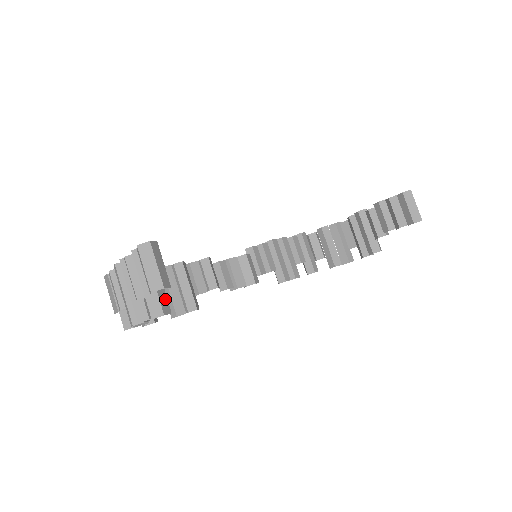
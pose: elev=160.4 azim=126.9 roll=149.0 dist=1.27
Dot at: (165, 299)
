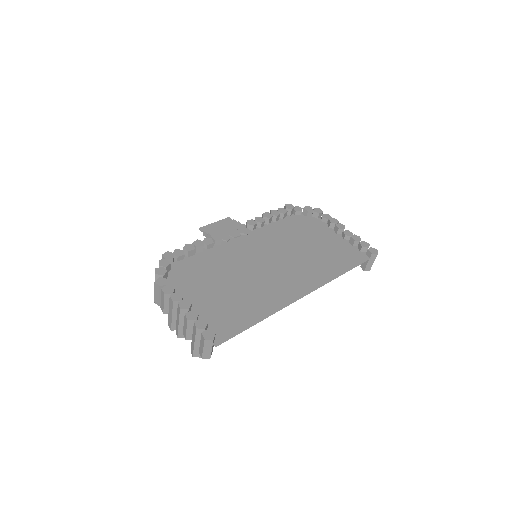
Dot at: occluded
